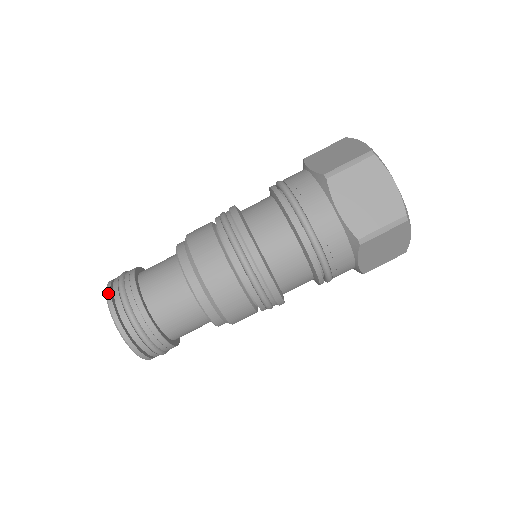
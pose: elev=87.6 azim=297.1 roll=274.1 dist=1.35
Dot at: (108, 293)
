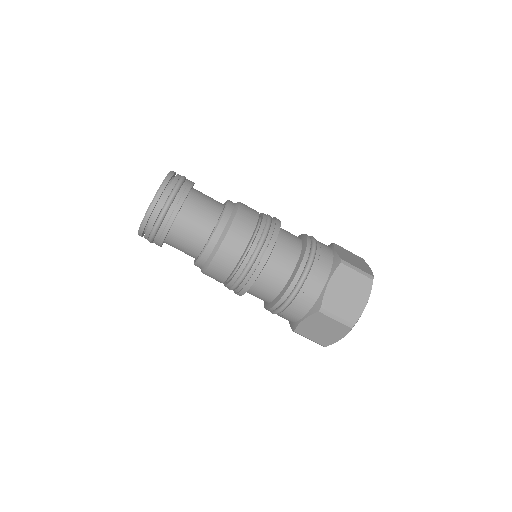
Dot at: (170, 175)
